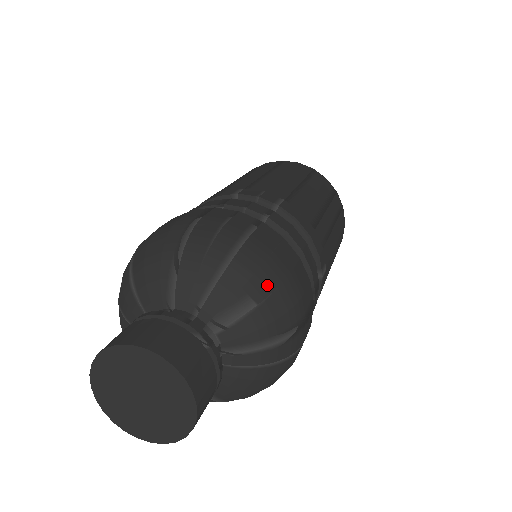
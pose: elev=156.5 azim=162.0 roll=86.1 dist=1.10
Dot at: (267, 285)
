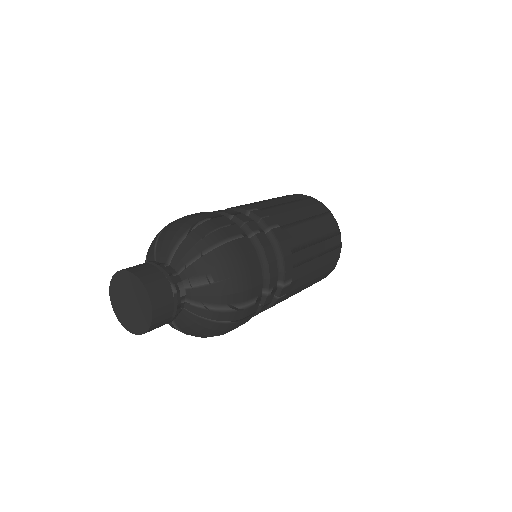
Dot at: (225, 273)
